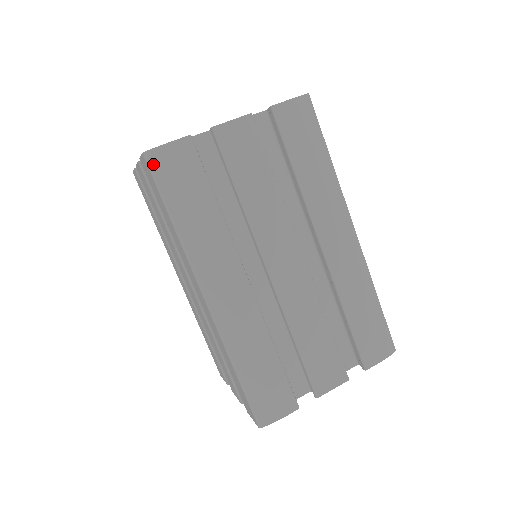
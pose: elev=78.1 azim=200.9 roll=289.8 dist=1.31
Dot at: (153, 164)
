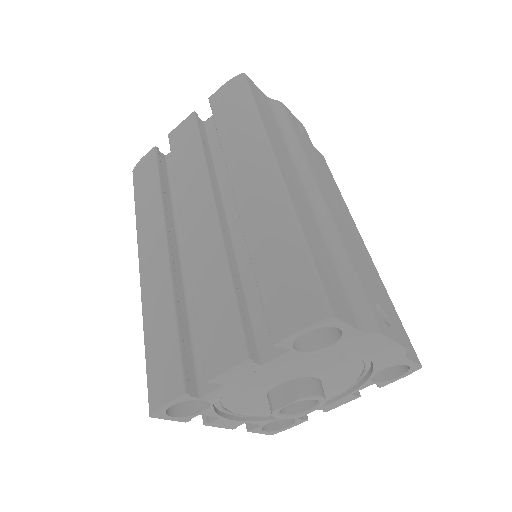
Dot at: (134, 176)
